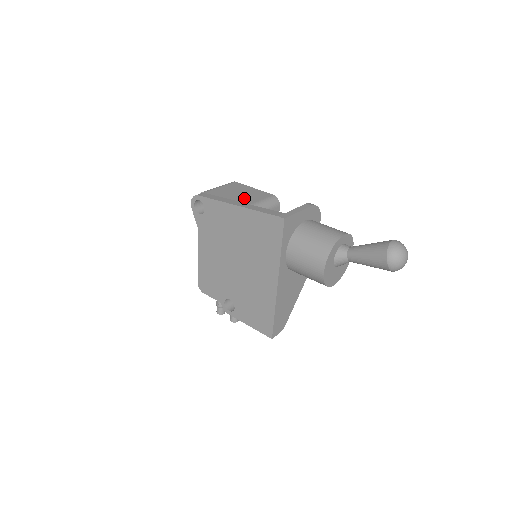
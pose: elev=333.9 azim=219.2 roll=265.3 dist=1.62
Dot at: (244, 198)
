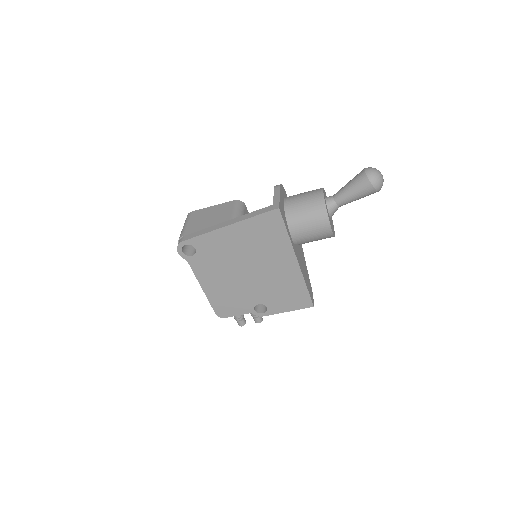
Dot at: (219, 218)
